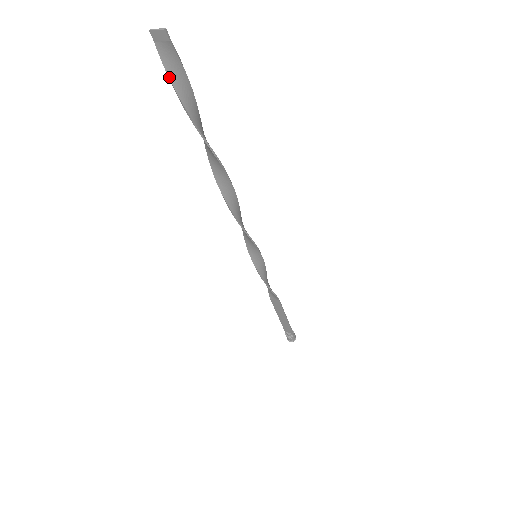
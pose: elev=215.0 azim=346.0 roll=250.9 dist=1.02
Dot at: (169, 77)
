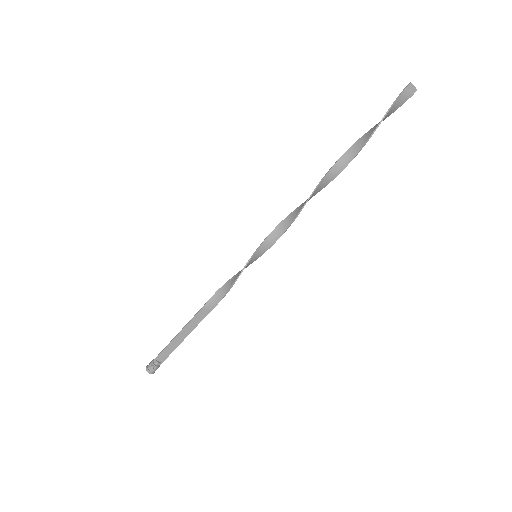
Dot at: (391, 107)
